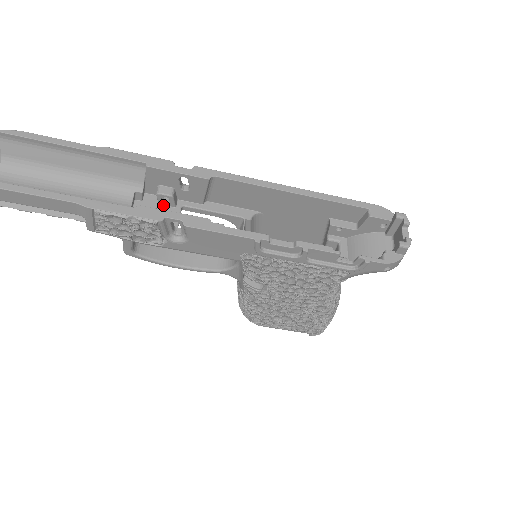
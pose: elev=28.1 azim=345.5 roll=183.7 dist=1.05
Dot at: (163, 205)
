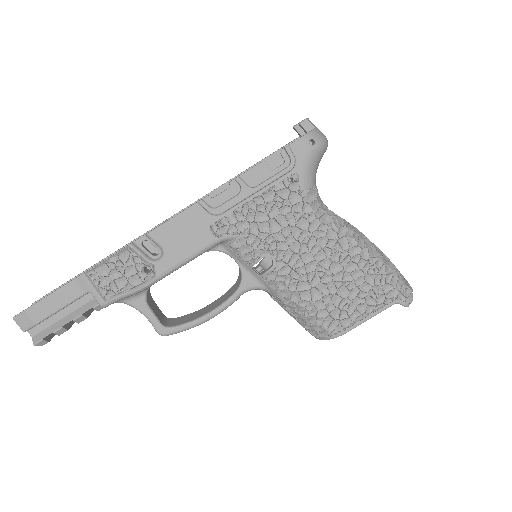
Dot at: occluded
